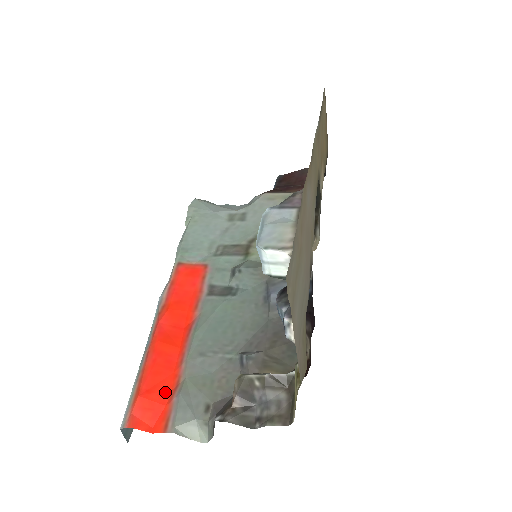
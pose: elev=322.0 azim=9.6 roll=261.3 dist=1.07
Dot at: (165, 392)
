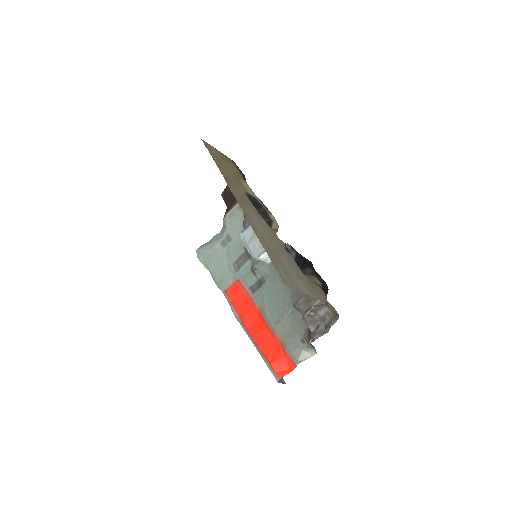
Dot at: (280, 352)
